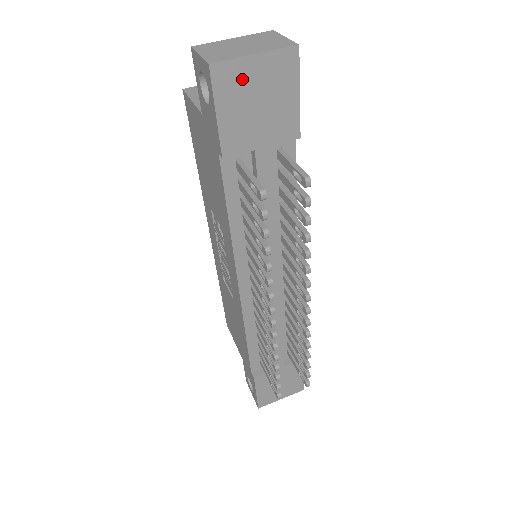
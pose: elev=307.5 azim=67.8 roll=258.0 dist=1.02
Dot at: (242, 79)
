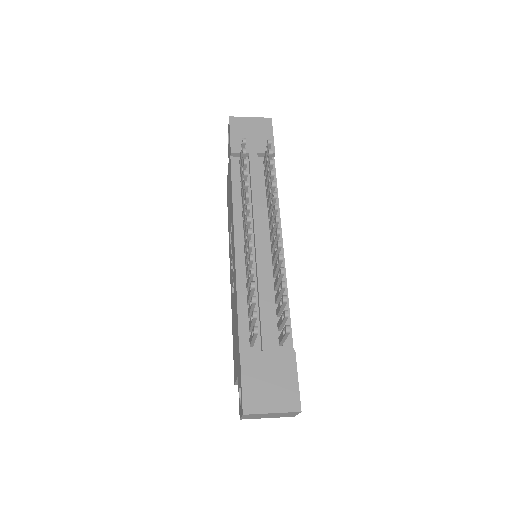
Dot at: (244, 124)
